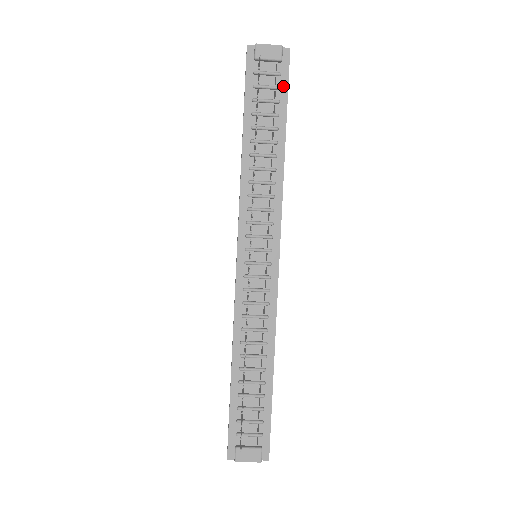
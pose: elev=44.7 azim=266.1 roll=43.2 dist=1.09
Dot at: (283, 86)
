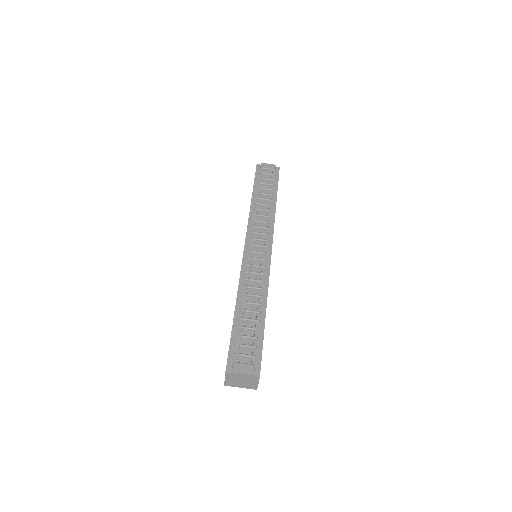
Dot at: (276, 180)
